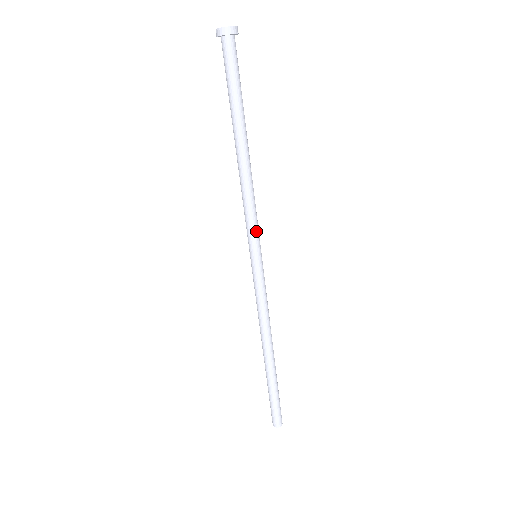
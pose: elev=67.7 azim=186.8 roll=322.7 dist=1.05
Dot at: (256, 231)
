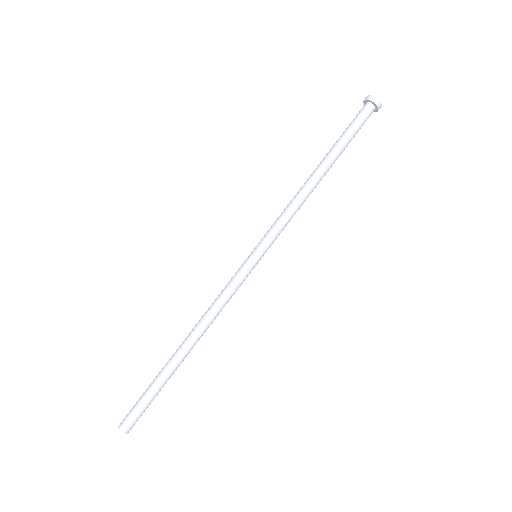
Dot at: (276, 236)
